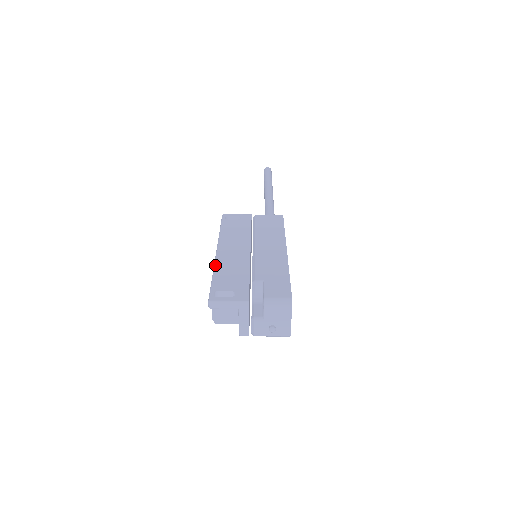
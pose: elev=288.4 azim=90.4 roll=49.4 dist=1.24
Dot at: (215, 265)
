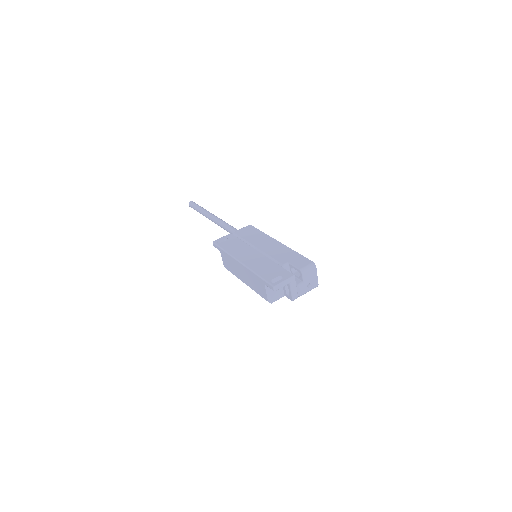
Dot at: (251, 269)
